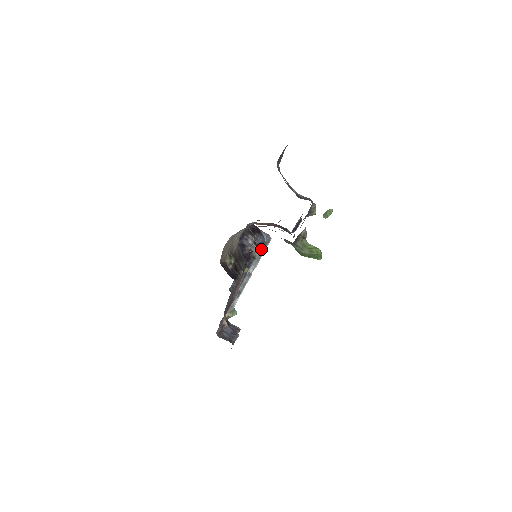
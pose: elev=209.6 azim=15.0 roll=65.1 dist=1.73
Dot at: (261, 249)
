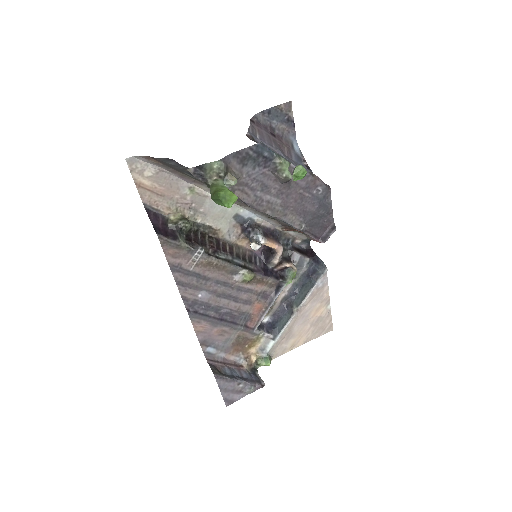
Dot at: (312, 281)
